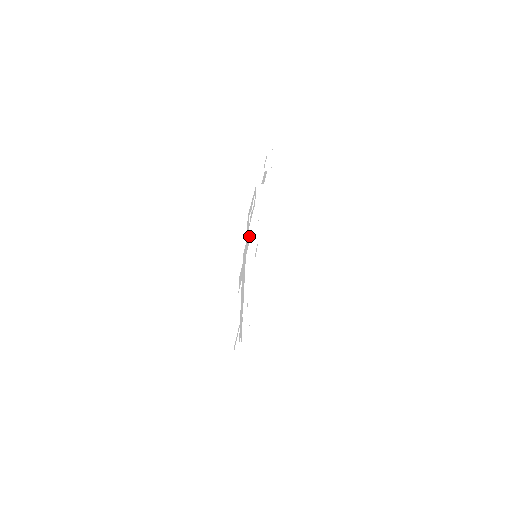
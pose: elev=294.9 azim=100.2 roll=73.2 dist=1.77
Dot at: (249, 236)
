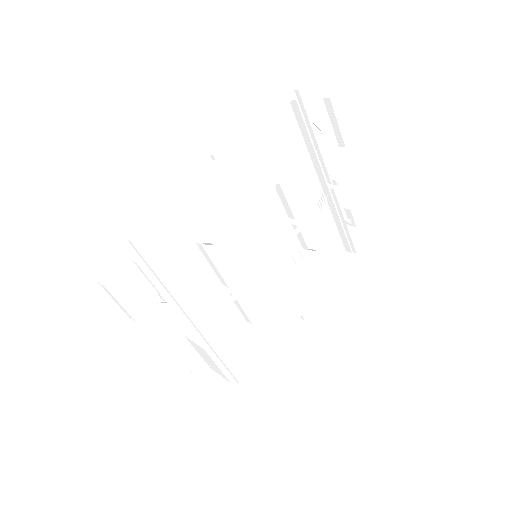
Dot at: (305, 117)
